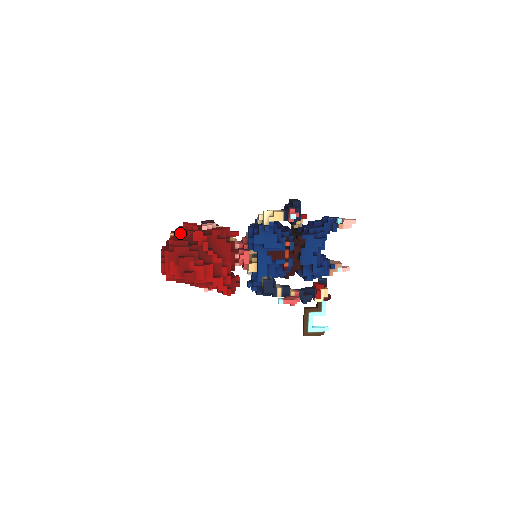
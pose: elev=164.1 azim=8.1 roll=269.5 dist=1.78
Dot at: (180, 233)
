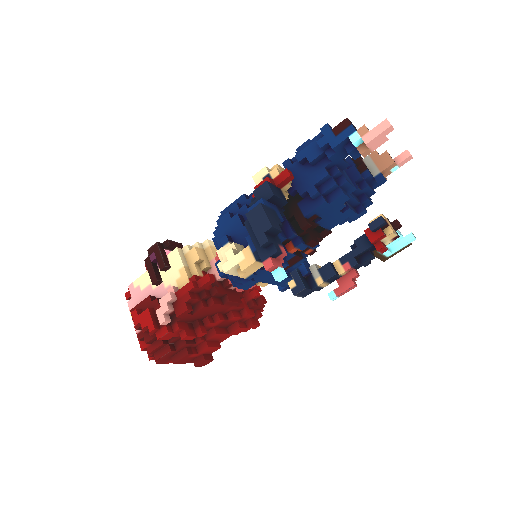
Dot at: occluded
